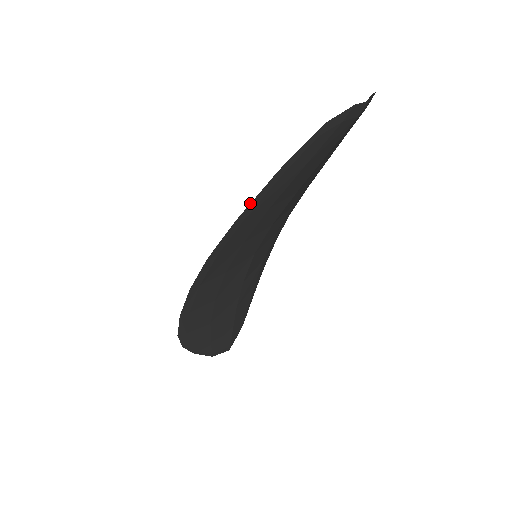
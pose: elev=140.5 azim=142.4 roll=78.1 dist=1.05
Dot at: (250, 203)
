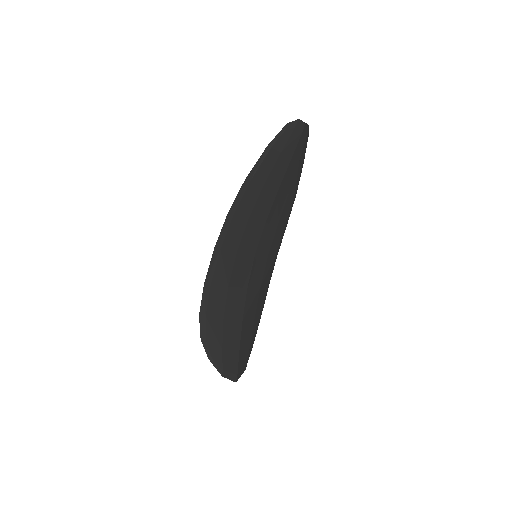
Dot at: (253, 167)
